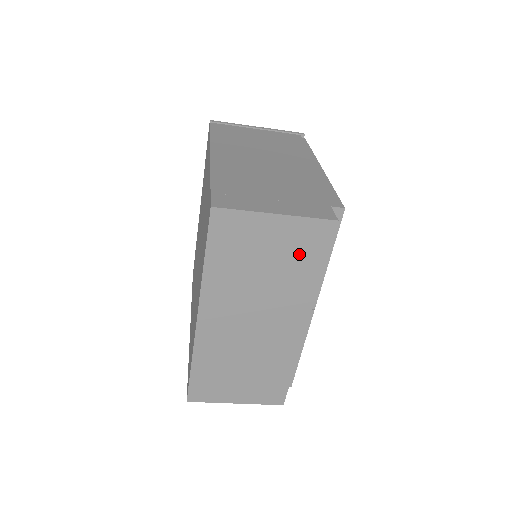
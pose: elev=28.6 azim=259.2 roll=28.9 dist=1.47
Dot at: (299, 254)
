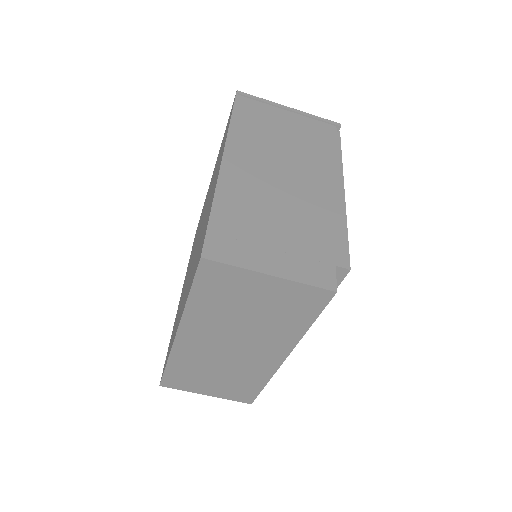
Dot at: (289, 309)
